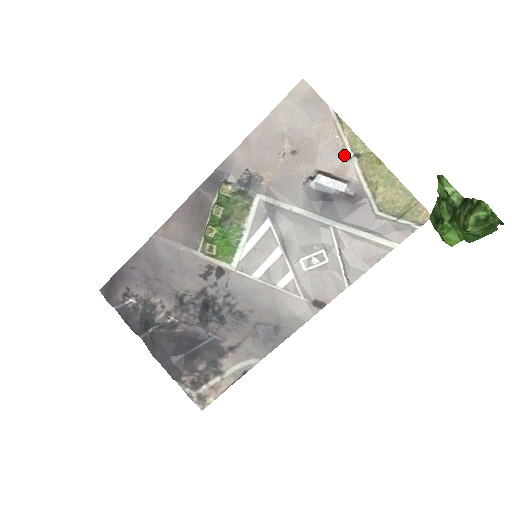
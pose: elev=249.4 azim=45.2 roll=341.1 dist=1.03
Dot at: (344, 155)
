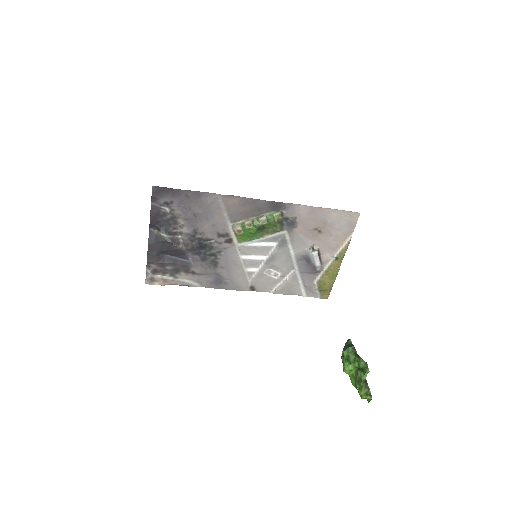
Dot at: (333, 253)
